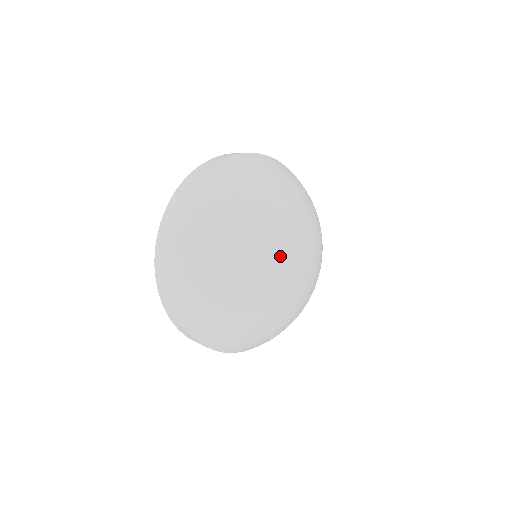
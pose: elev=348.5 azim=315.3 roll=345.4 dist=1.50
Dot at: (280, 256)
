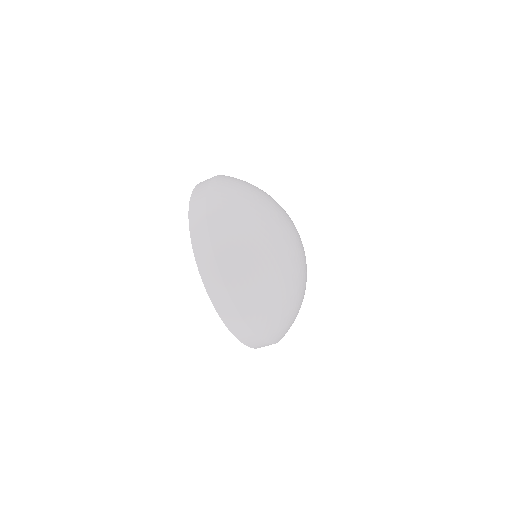
Dot at: (290, 235)
